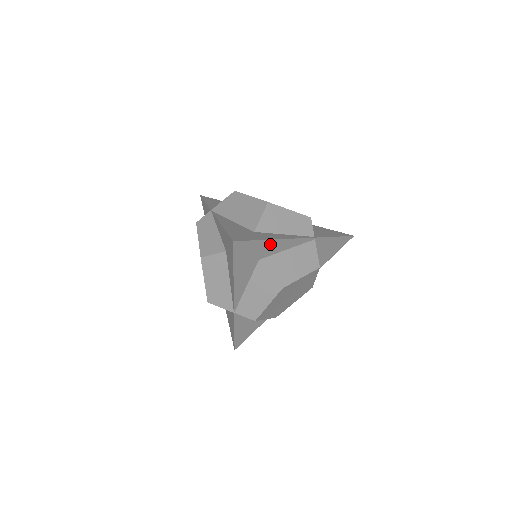
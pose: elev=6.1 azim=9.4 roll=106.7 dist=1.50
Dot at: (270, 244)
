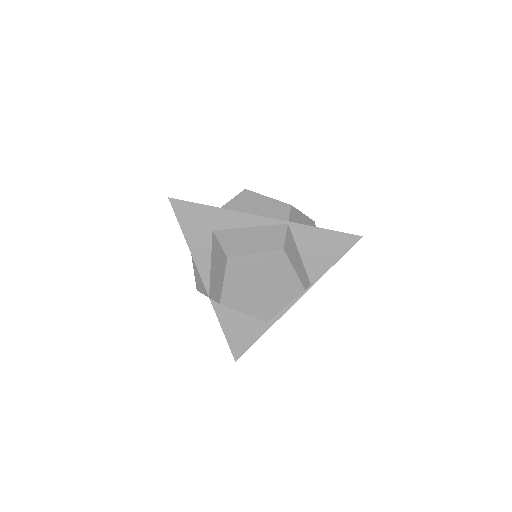
Dot at: (220, 213)
